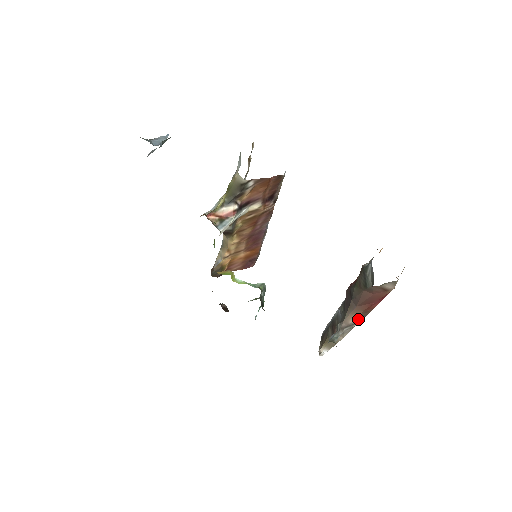
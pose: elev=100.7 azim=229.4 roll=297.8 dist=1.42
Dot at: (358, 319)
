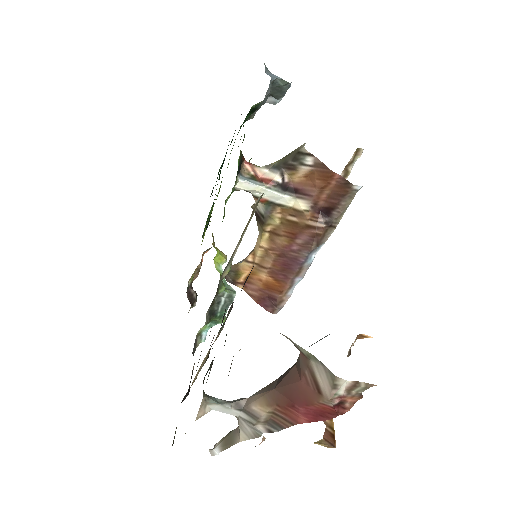
Dot at: (268, 421)
